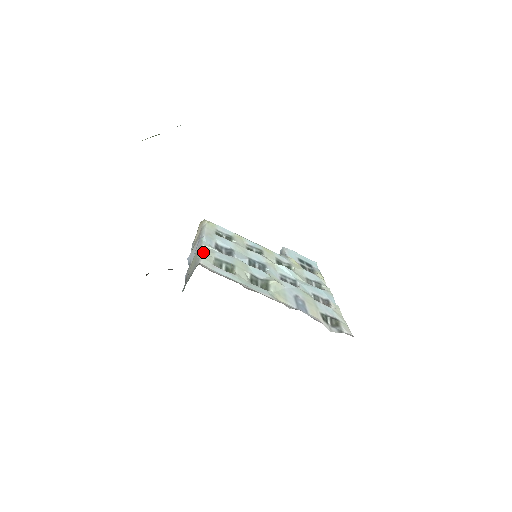
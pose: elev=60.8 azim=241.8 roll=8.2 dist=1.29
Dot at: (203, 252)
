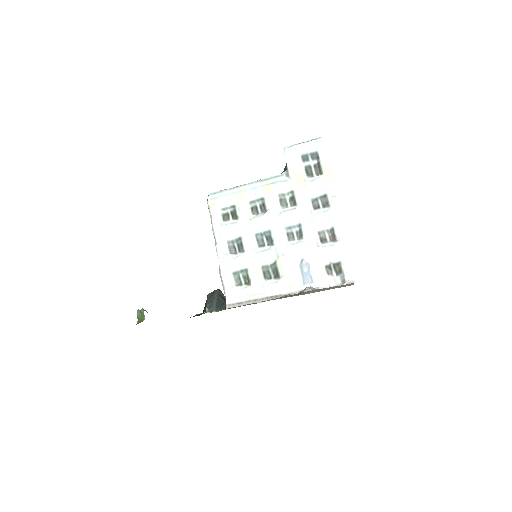
Dot at: (223, 276)
